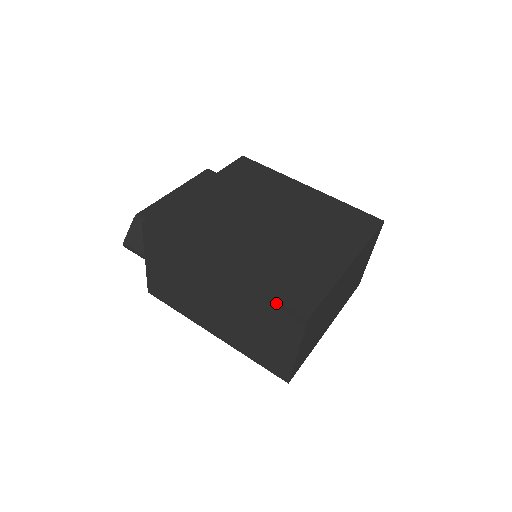
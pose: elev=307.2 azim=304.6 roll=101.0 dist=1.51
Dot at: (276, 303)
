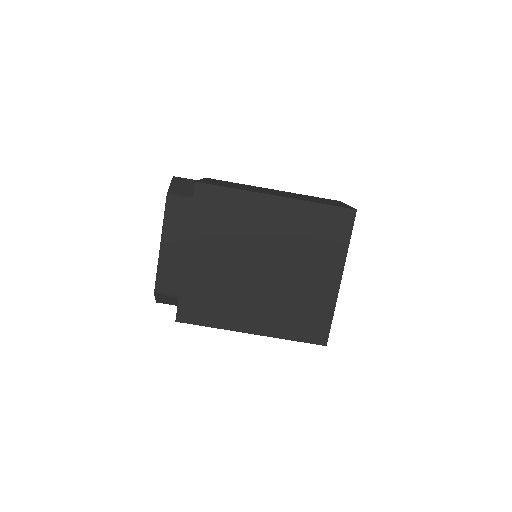
Dot at: (302, 341)
